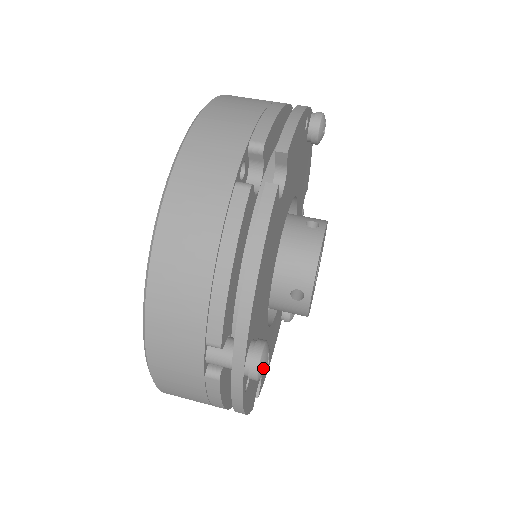
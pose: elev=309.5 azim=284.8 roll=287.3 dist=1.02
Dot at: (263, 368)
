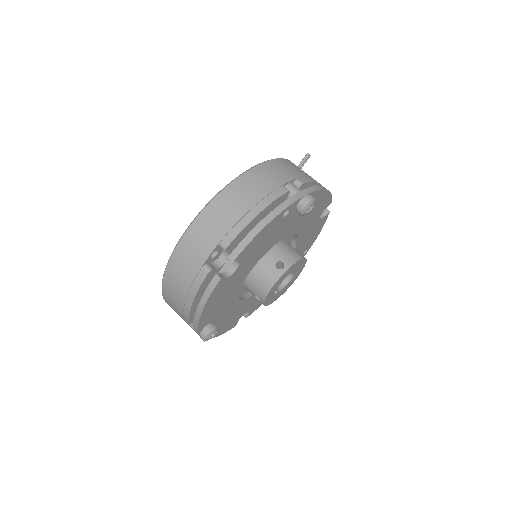
Dot at: (207, 339)
